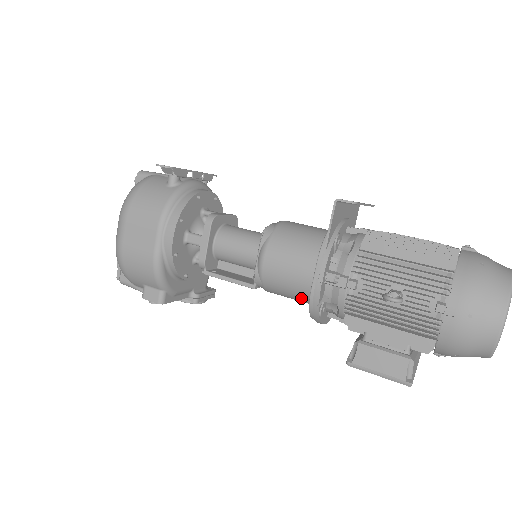
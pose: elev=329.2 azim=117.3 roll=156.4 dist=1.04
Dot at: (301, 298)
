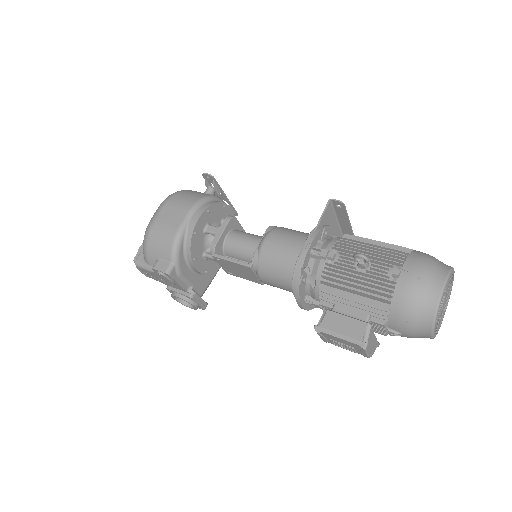
Dot at: (287, 276)
